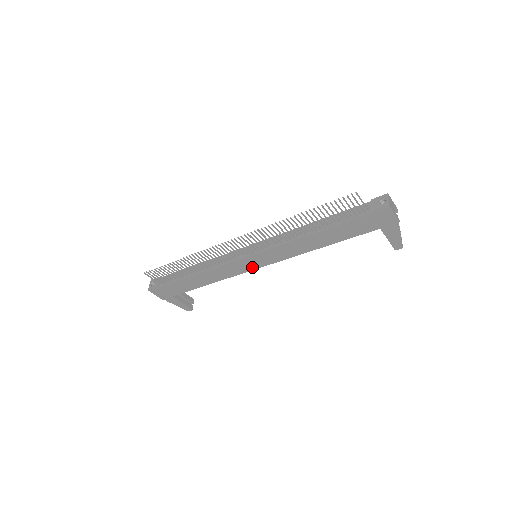
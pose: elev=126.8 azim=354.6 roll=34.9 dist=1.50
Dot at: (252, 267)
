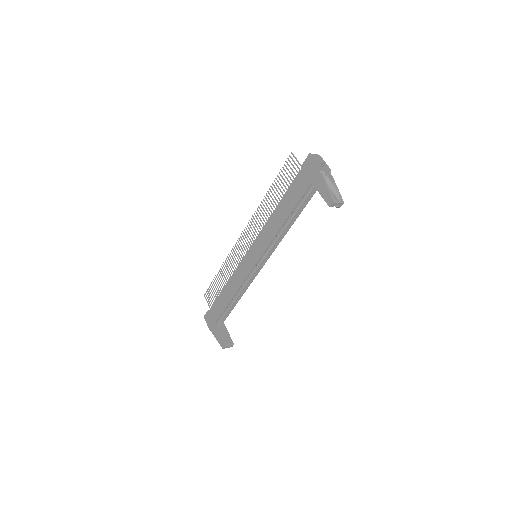
Dot at: (251, 266)
